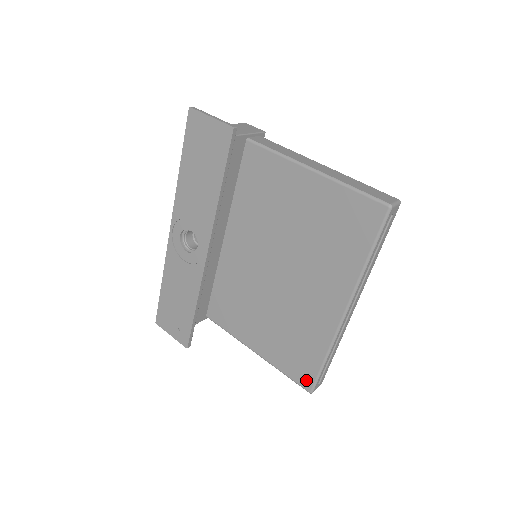
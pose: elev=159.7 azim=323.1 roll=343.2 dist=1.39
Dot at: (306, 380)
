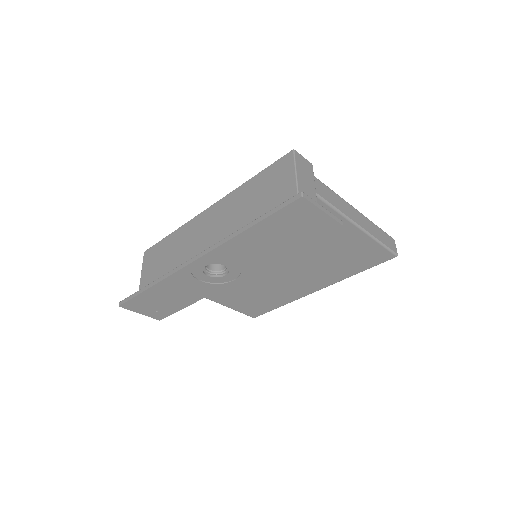
Dot at: (256, 314)
